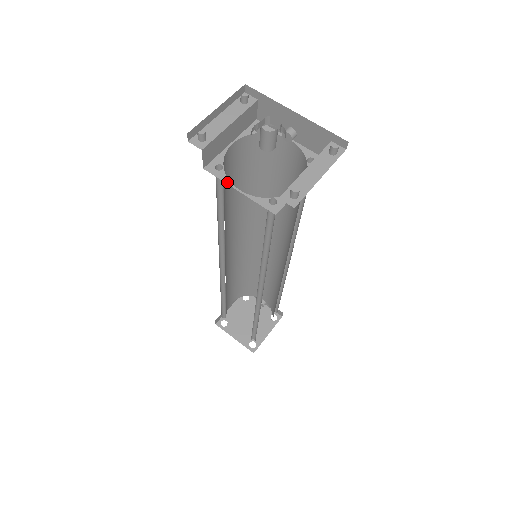
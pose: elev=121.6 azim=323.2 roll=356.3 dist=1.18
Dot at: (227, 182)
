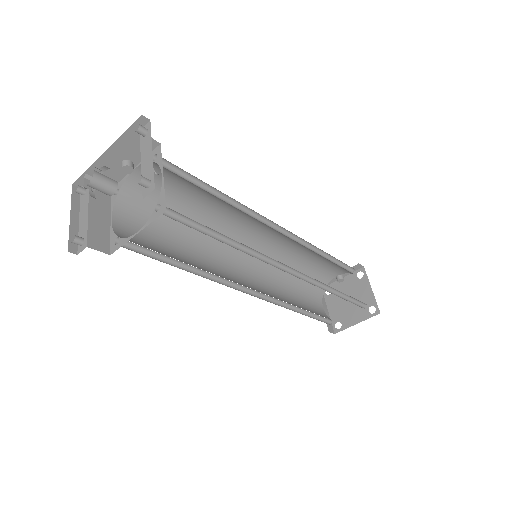
Dot at: (127, 240)
